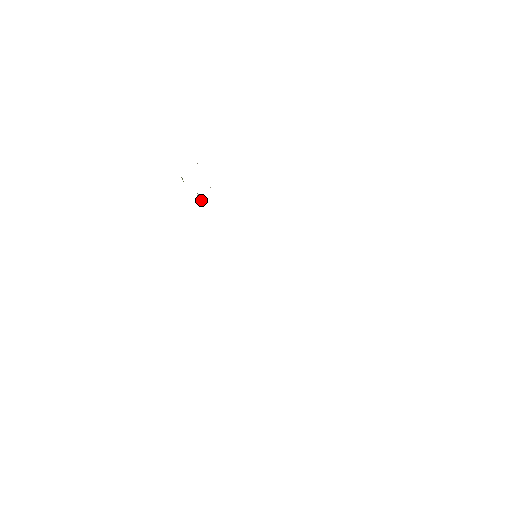
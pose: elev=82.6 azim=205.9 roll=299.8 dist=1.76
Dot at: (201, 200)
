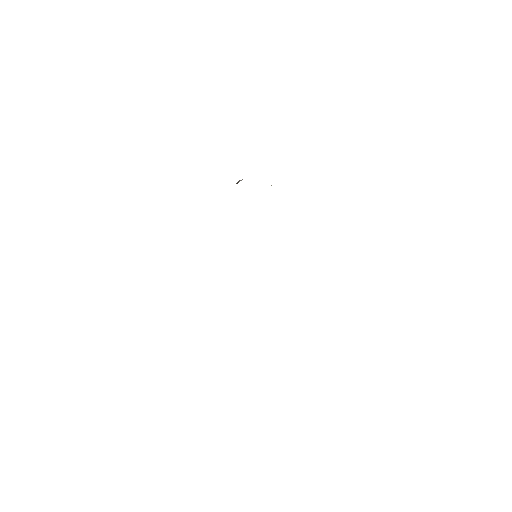
Dot at: occluded
